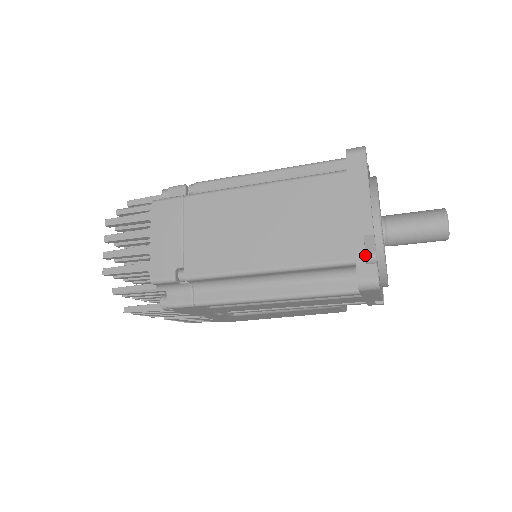
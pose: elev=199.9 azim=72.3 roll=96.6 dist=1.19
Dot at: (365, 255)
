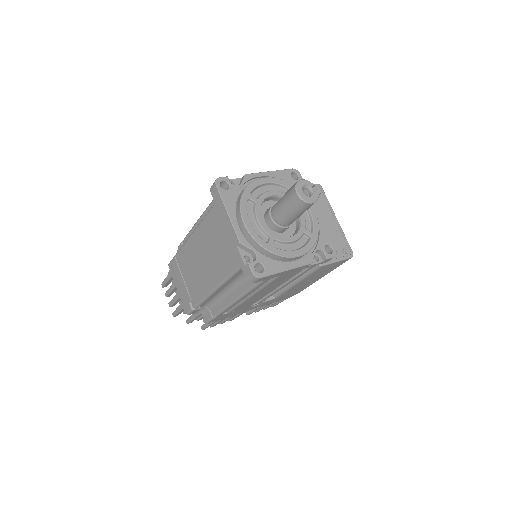
Dot at: (242, 259)
